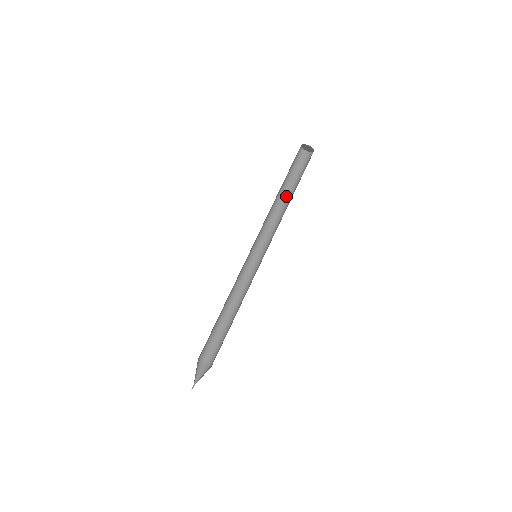
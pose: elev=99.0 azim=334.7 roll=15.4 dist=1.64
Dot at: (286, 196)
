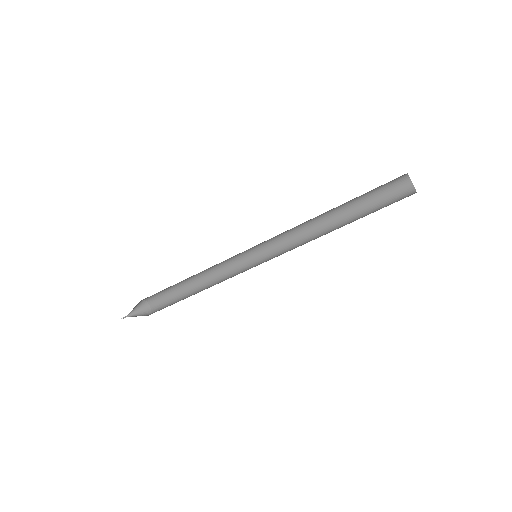
Dot at: (337, 210)
